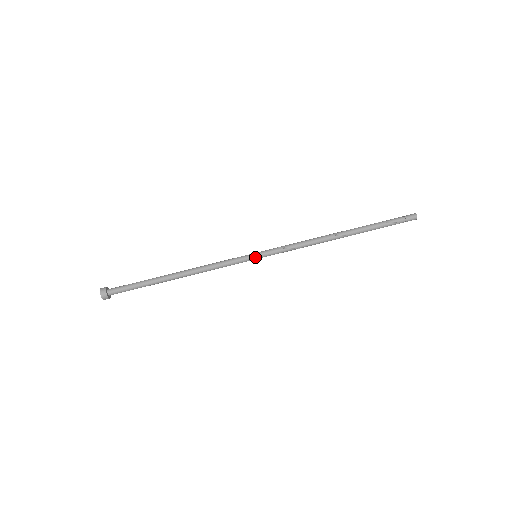
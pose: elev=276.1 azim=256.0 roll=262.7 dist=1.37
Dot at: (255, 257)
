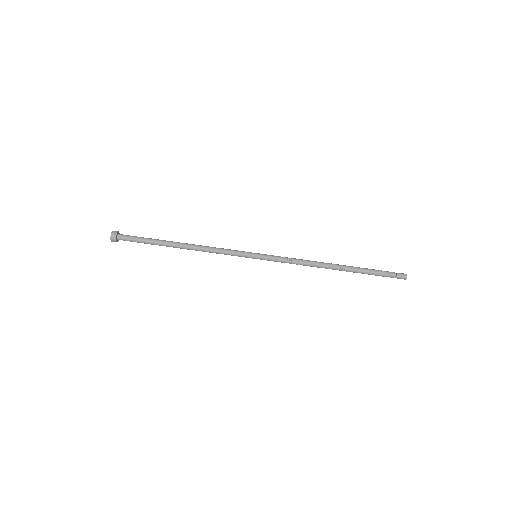
Dot at: (255, 254)
